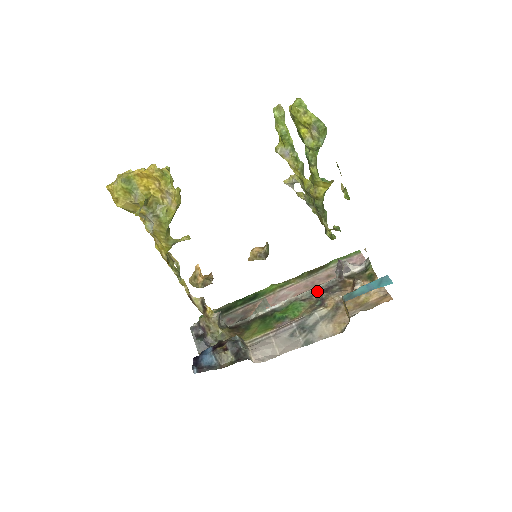
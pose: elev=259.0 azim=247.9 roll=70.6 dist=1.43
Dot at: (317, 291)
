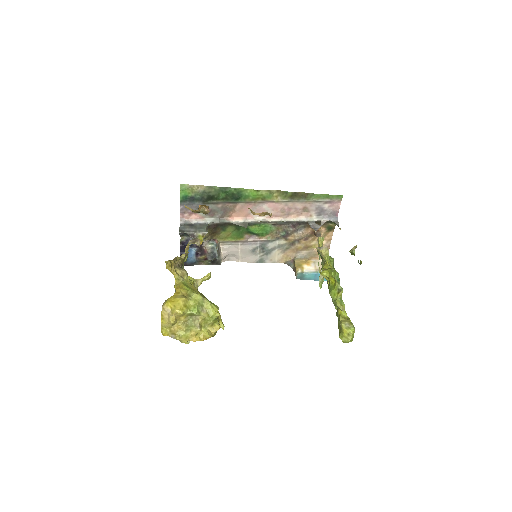
Dot at: (288, 223)
